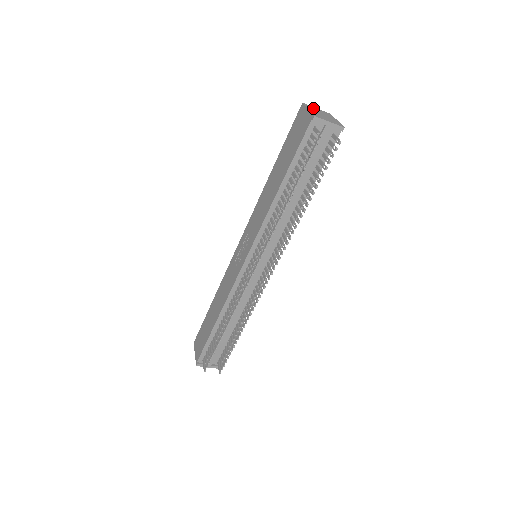
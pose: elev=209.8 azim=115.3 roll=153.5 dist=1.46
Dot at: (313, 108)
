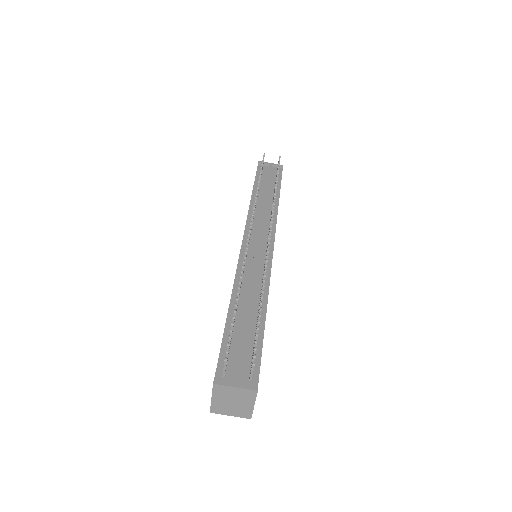
Dot at: occluded
